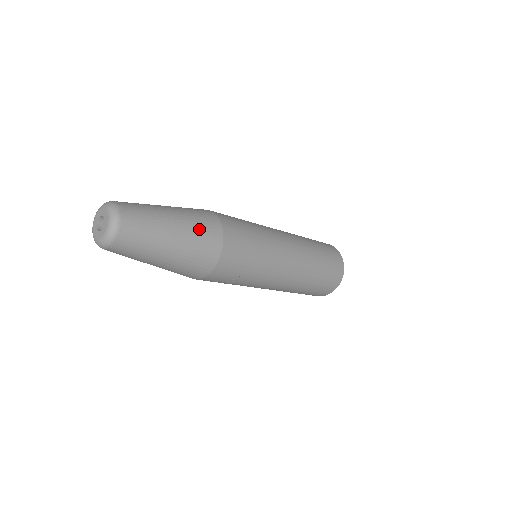
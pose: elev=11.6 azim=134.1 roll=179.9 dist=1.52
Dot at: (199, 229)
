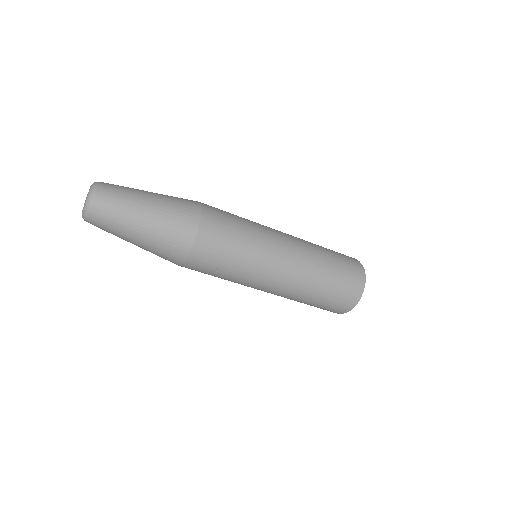
Dot at: (174, 214)
